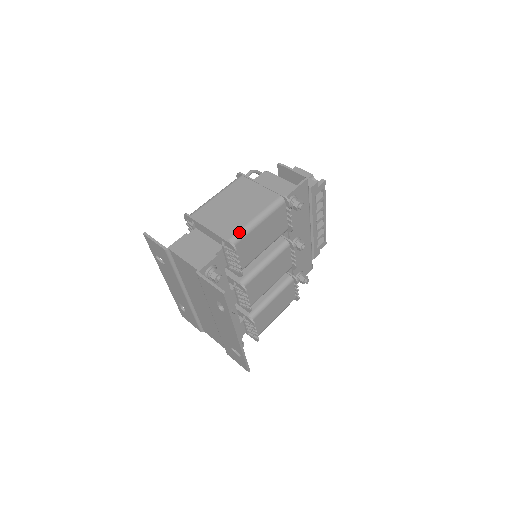
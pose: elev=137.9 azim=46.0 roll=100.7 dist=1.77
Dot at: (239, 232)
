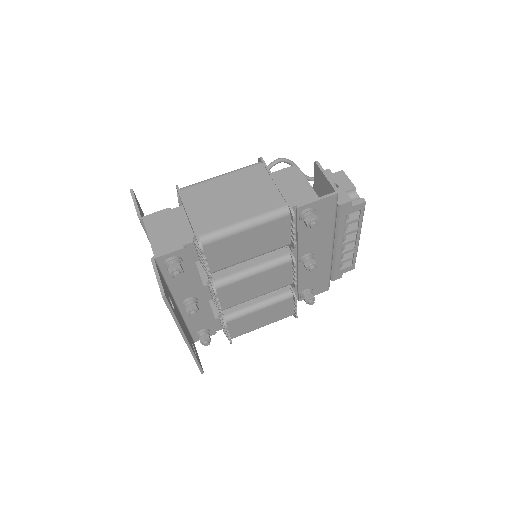
Dot at: (216, 231)
